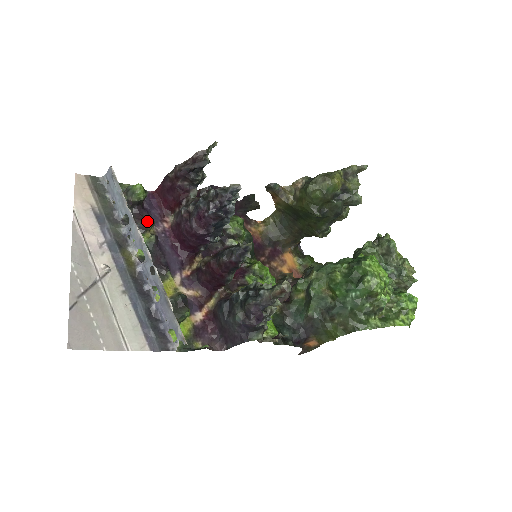
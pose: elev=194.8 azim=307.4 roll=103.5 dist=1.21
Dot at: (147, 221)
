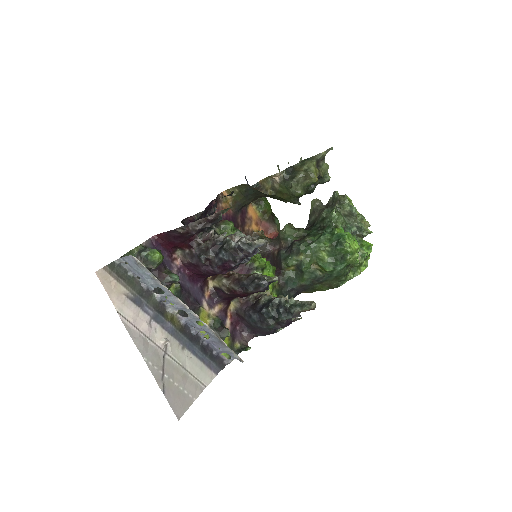
Dot at: (173, 279)
